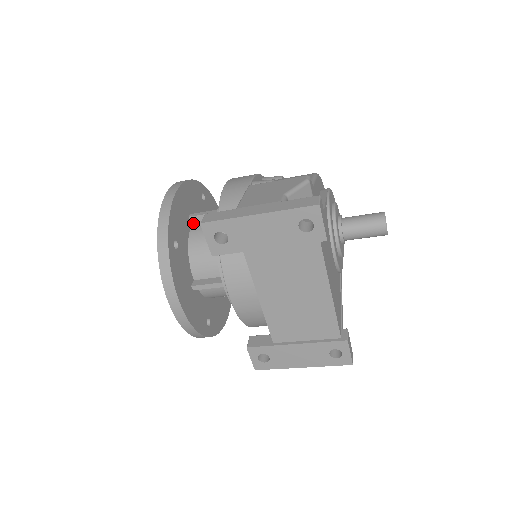
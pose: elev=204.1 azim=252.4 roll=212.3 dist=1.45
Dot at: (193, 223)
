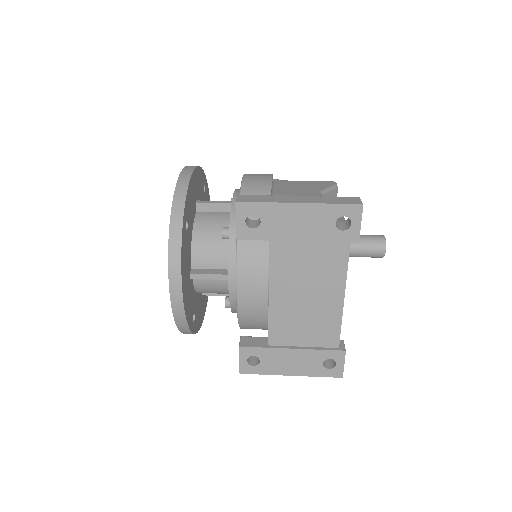
Dot at: (198, 210)
